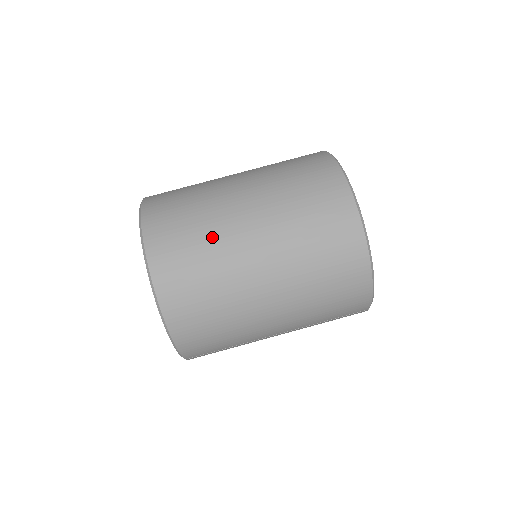
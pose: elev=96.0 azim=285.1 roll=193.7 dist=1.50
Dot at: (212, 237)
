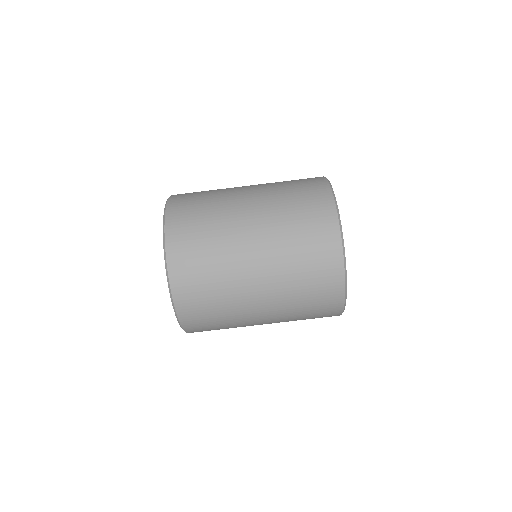
Dot at: (226, 292)
